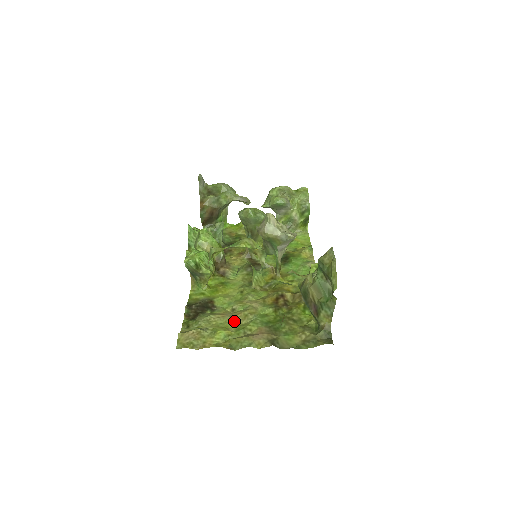
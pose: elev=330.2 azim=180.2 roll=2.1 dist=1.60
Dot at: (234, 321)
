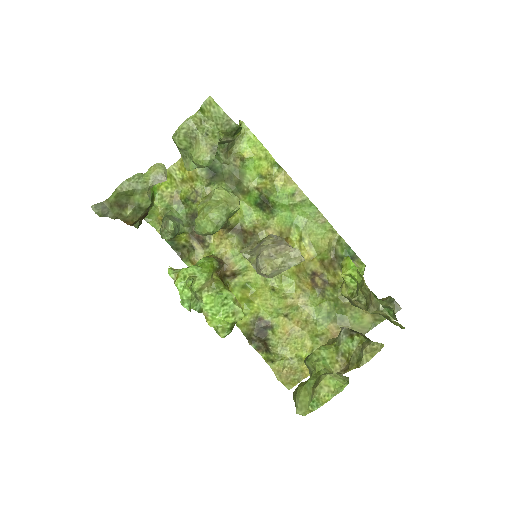
Dot at: (301, 332)
